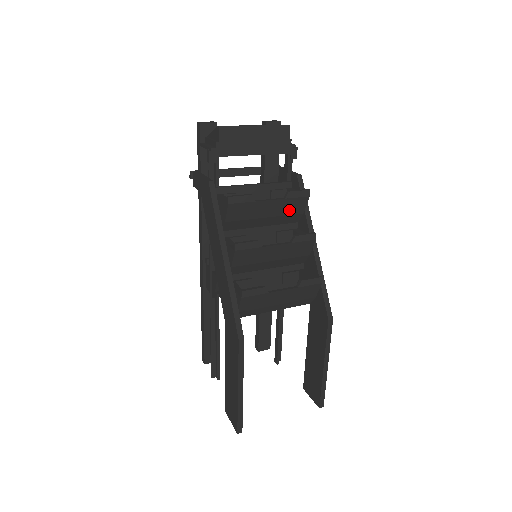
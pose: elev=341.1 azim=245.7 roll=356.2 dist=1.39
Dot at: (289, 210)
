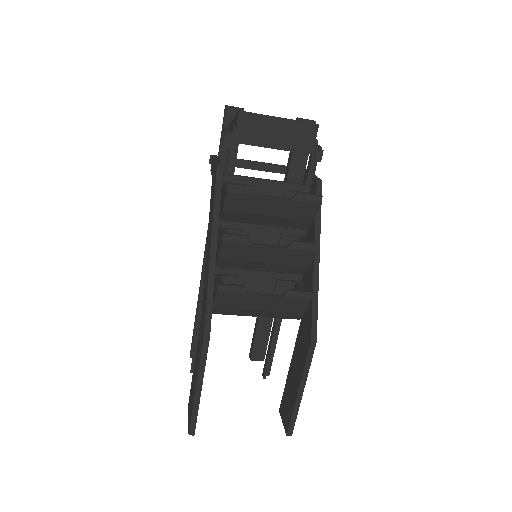
Dot at: (296, 214)
